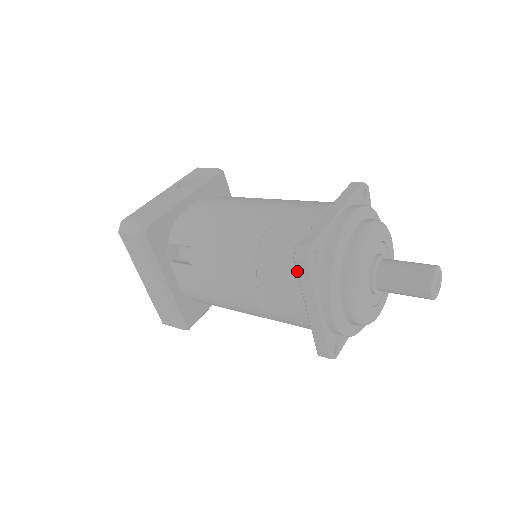
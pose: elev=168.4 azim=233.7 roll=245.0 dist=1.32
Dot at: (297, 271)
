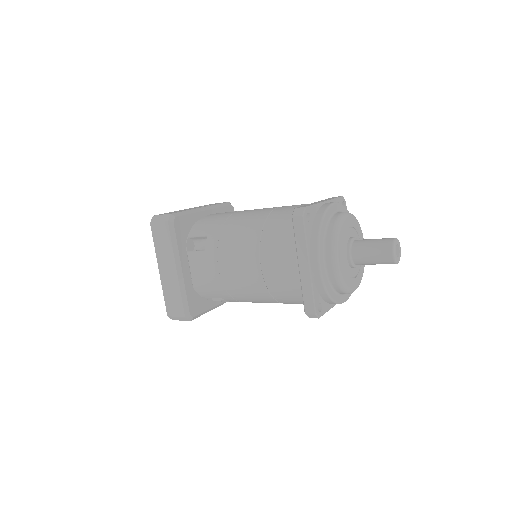
Dot at: (294, 228)
